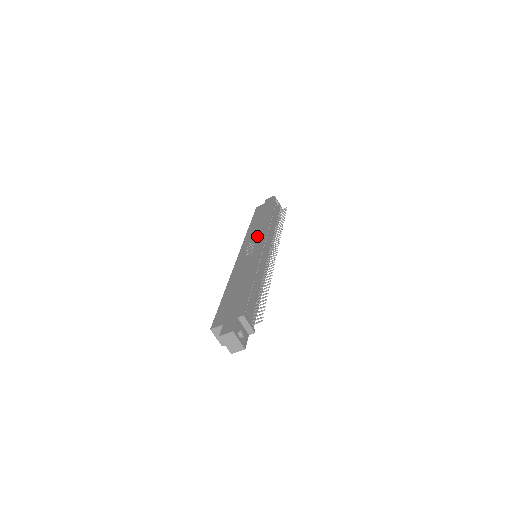
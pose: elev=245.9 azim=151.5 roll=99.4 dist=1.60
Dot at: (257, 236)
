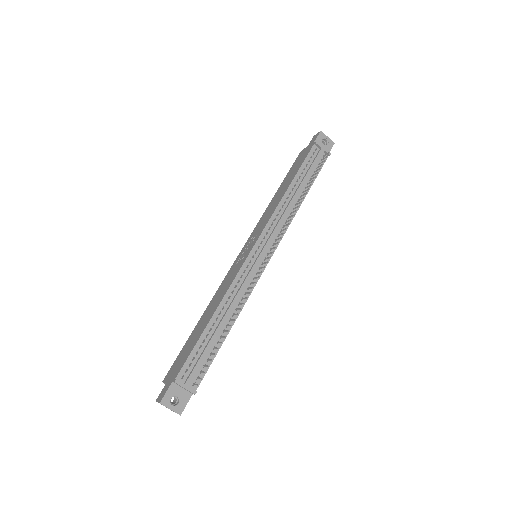
Dot at: (261, 226)
